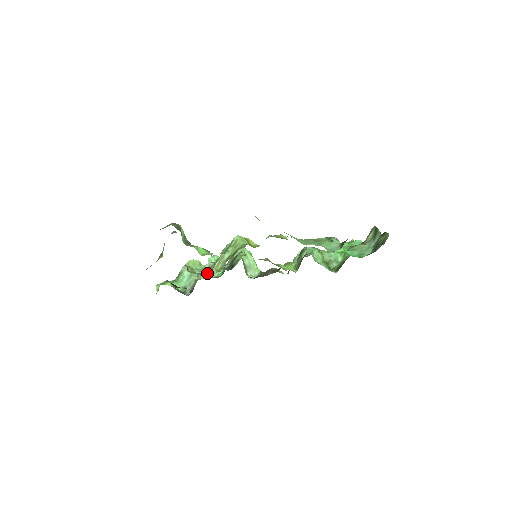
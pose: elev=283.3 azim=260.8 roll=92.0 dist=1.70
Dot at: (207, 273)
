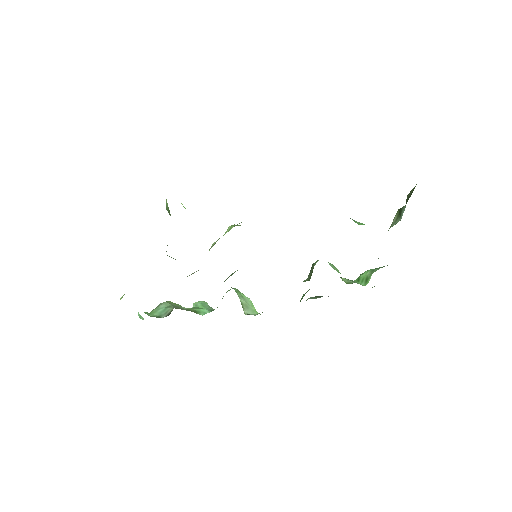
Dot at: occluded
